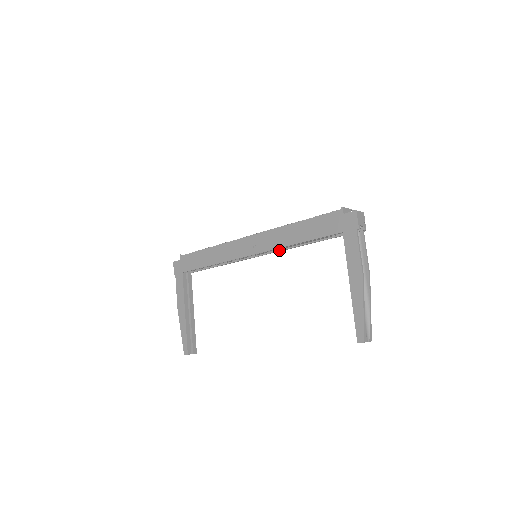
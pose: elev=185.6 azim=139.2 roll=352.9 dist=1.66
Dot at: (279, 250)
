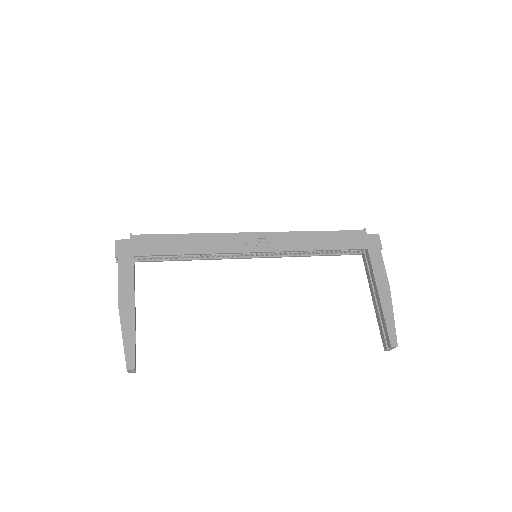
Dot at: (285, 255)
